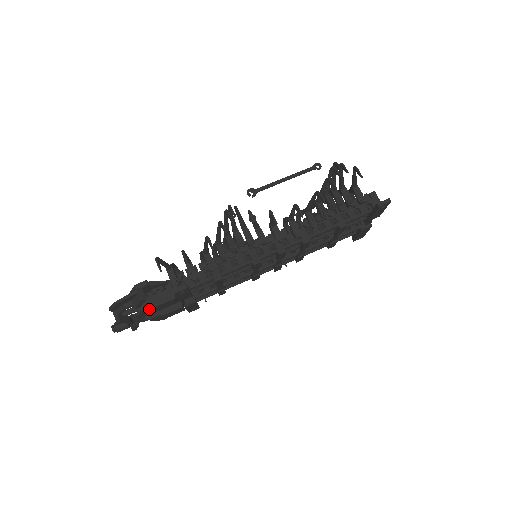
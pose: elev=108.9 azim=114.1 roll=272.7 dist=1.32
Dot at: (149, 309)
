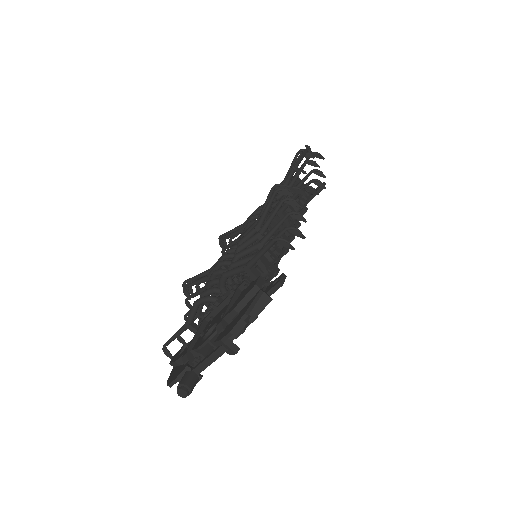
Dot at: occluded
